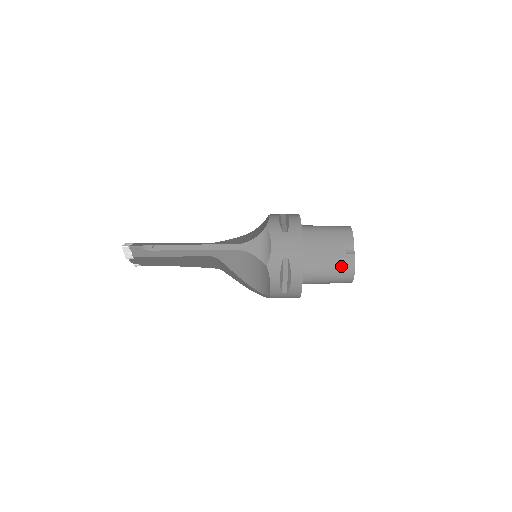
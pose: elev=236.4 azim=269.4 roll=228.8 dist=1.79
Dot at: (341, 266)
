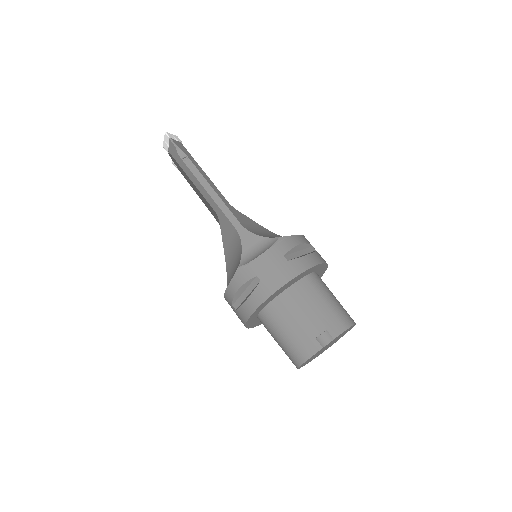
Dot at: (299, 343)
